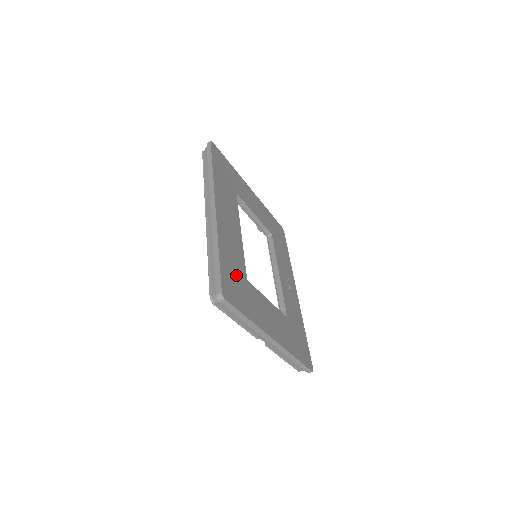
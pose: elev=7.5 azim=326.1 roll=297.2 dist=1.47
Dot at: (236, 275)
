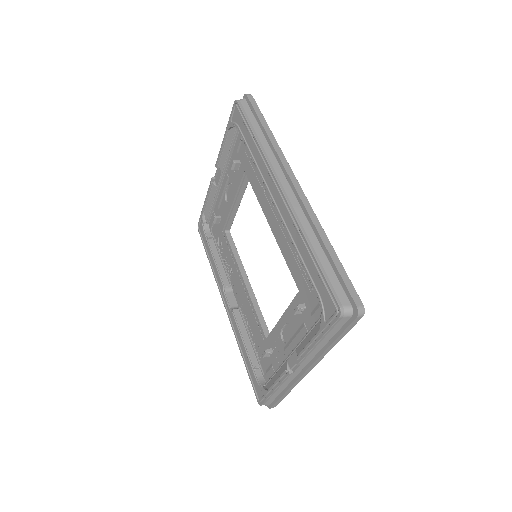
Dot at: occluded
